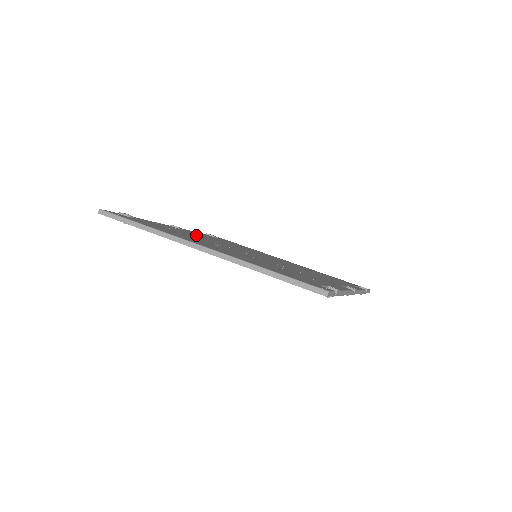
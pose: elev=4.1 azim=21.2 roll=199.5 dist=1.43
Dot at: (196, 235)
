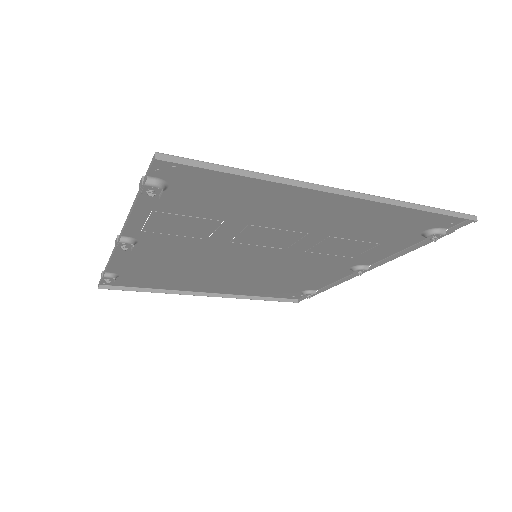
Dot at: (180, 238)
